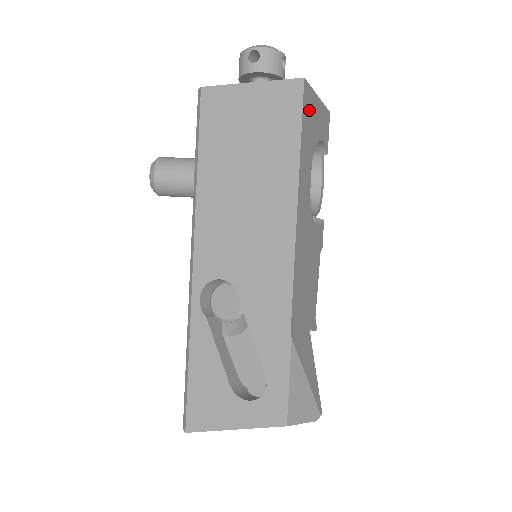
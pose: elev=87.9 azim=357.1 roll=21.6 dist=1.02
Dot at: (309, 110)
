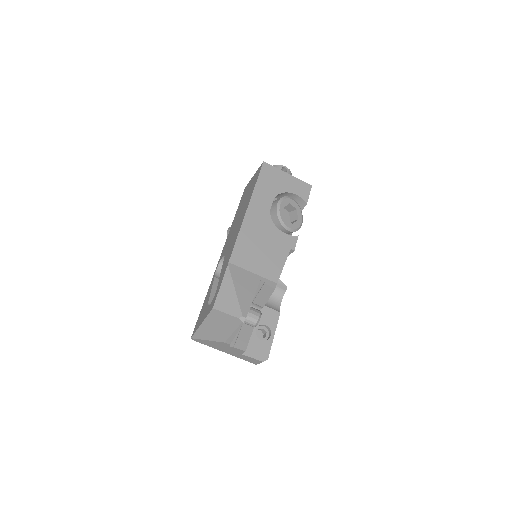
Dot at: (271, 175)
